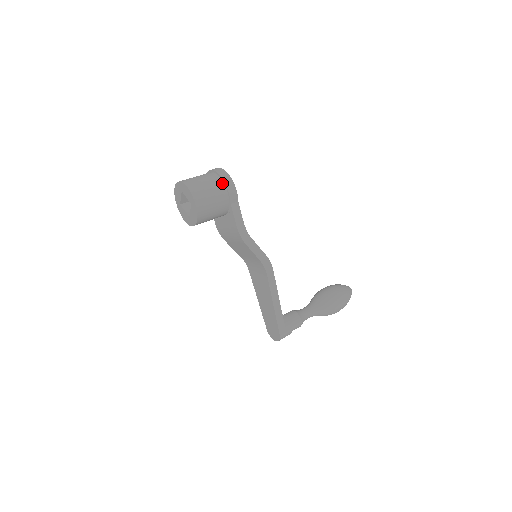
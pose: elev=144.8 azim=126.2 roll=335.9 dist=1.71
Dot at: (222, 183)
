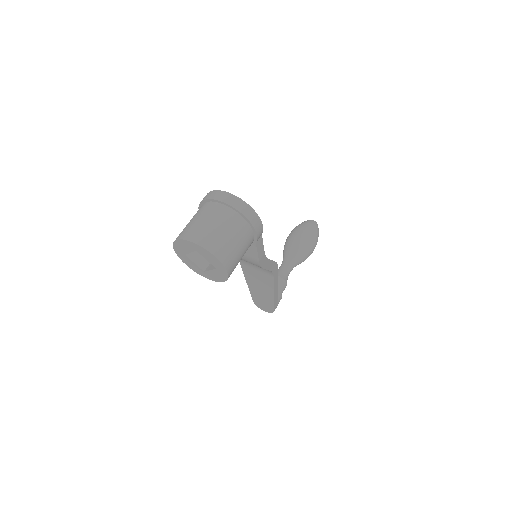
Dot at: (248, 225)
